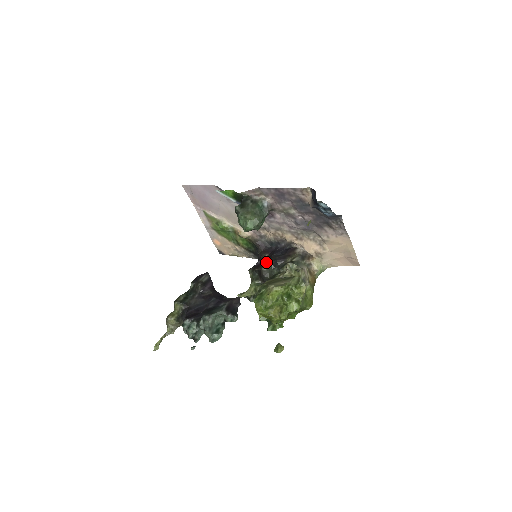
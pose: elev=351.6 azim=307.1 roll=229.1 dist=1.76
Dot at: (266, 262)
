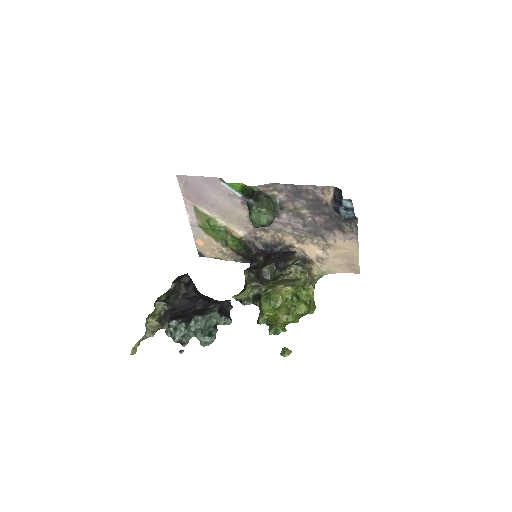
Dot at: (265, 264)
